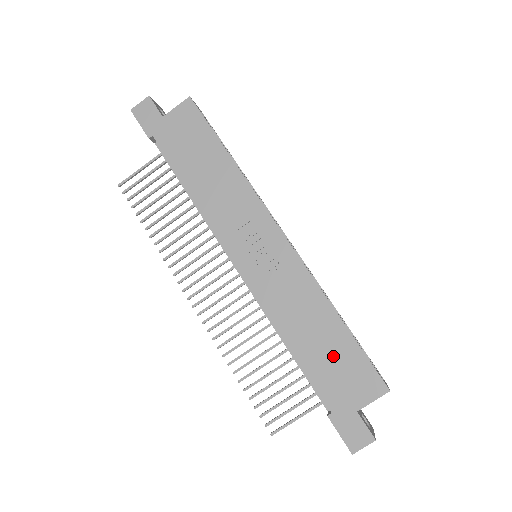
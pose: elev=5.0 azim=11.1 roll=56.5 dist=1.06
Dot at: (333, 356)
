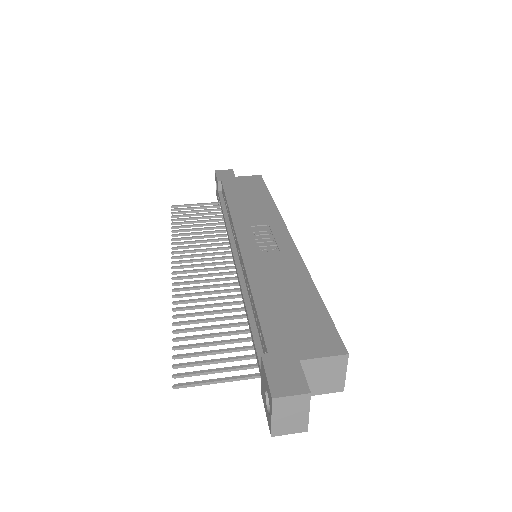
Dot at: (295, 311)
